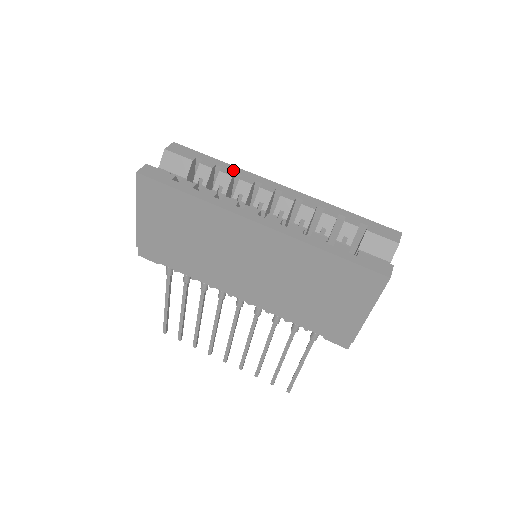
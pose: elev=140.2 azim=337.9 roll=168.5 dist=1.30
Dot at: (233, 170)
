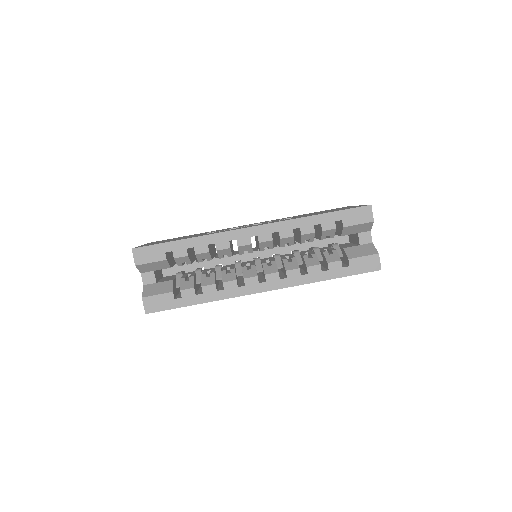
Dot at: (204, 243)
